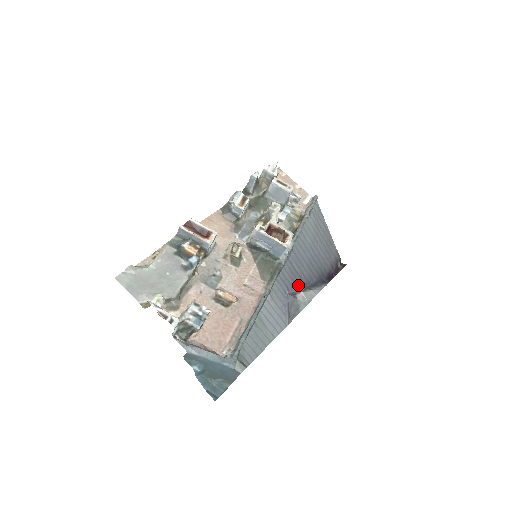
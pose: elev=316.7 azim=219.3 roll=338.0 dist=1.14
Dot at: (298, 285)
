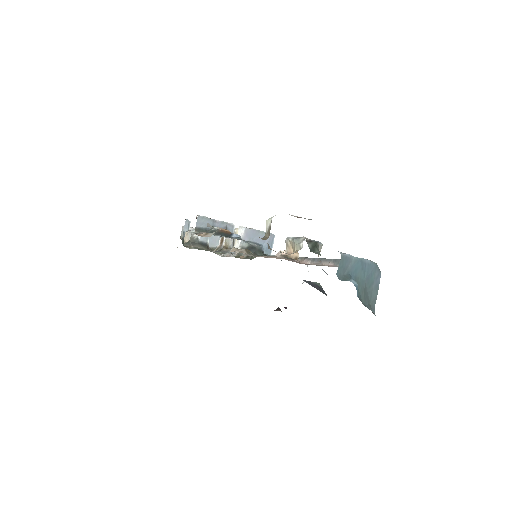
Dot at: occluded
